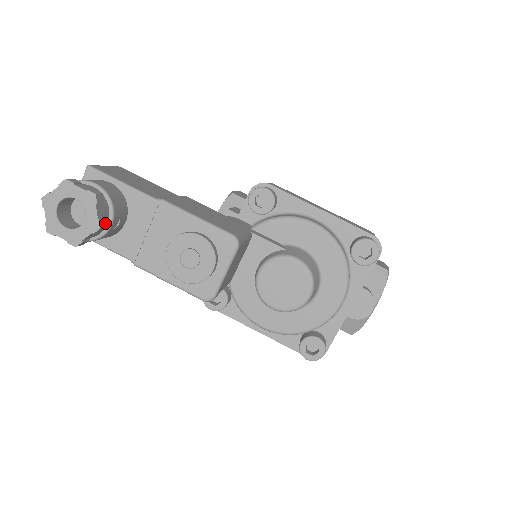
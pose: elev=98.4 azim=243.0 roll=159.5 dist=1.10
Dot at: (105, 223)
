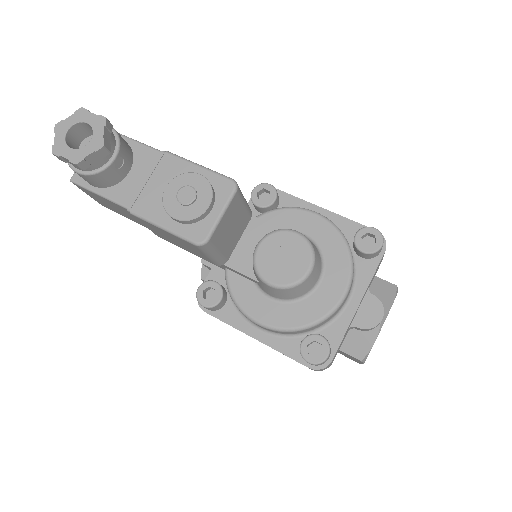
Dot at: (109, 148)
